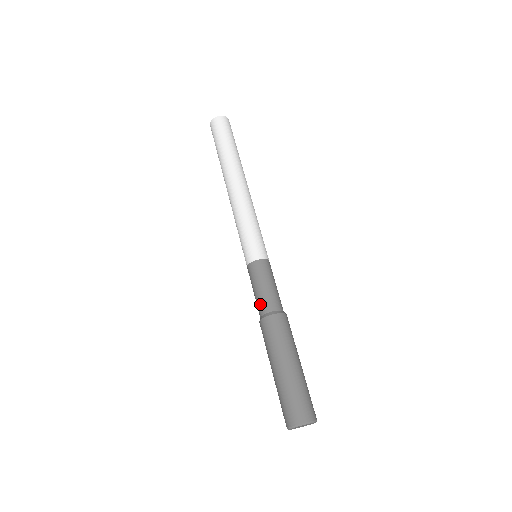
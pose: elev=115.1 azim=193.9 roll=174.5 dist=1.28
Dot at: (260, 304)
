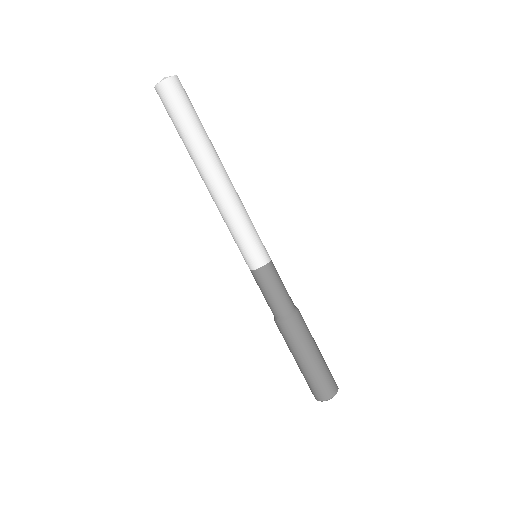
Dot at: (275, 308)
